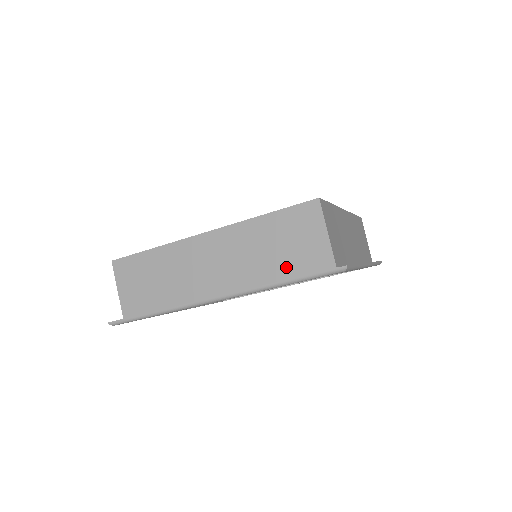
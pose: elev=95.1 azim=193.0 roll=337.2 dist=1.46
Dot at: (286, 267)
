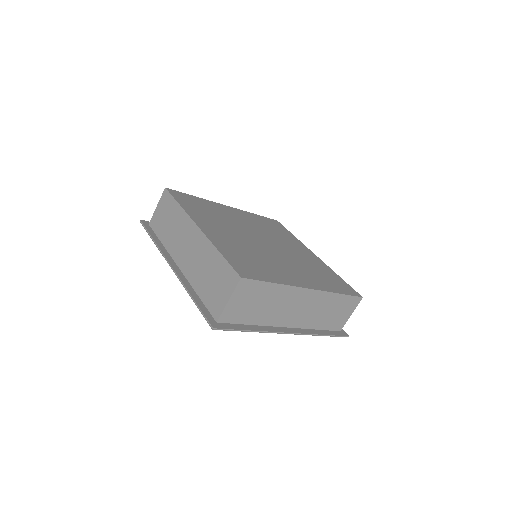
Dot at: (204, 292)
